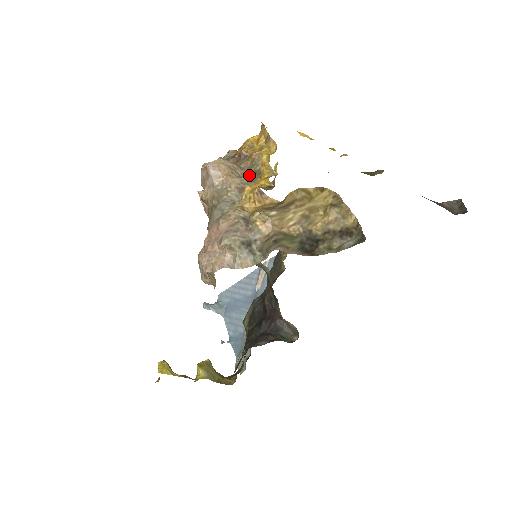
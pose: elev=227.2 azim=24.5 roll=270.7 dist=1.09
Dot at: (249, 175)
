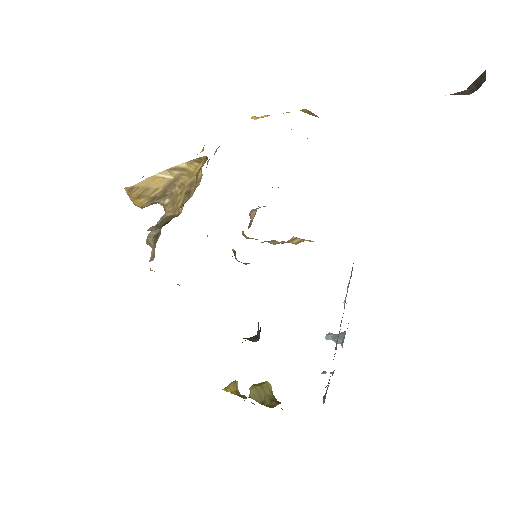
Dot at: occluded
